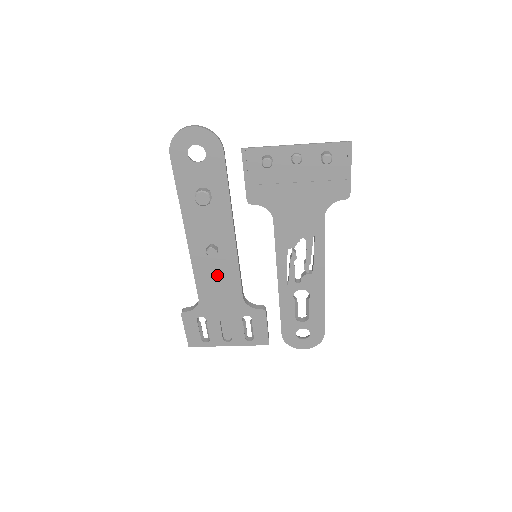
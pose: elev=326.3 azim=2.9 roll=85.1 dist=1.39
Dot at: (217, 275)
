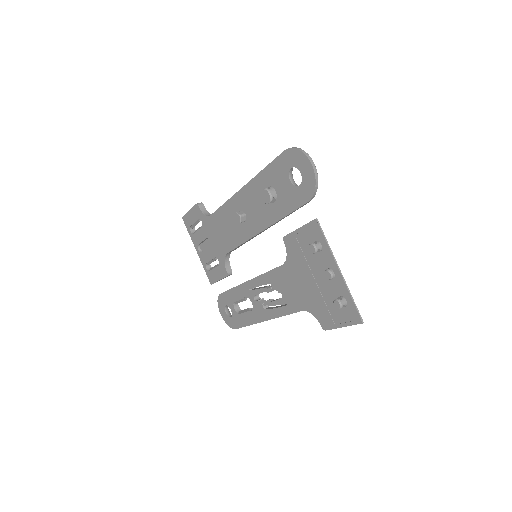
Dot at: (230, 226)
